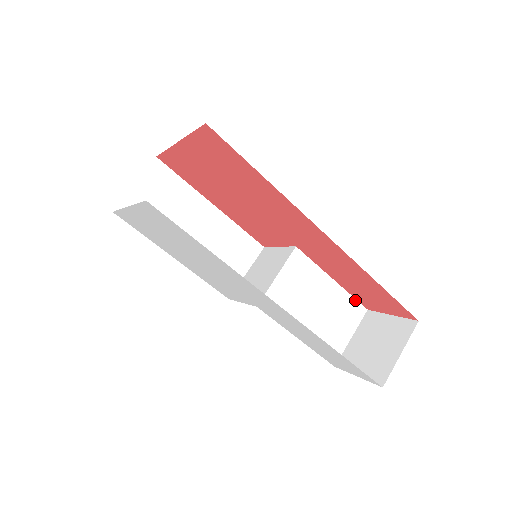
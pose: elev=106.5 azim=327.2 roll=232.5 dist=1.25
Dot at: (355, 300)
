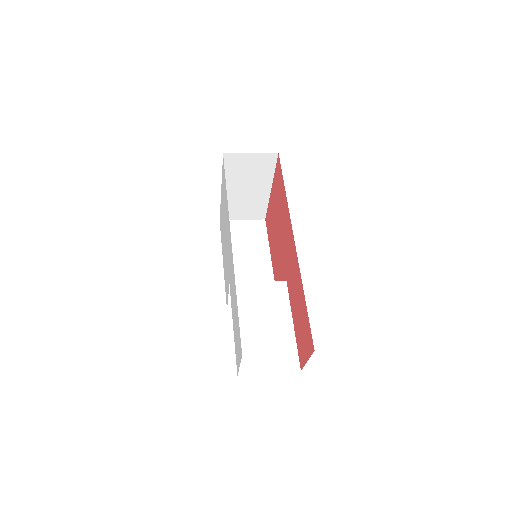
Dot at: (297, 353)
